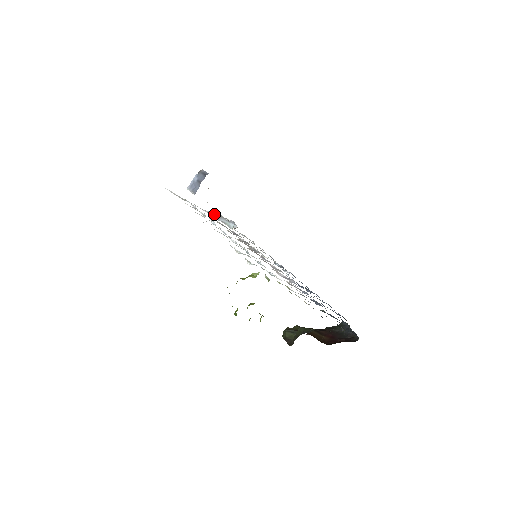
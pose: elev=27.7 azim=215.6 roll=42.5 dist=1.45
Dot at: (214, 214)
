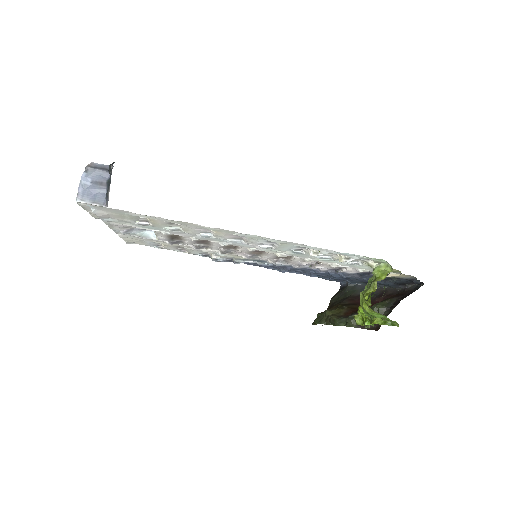
Dot at: occluded
